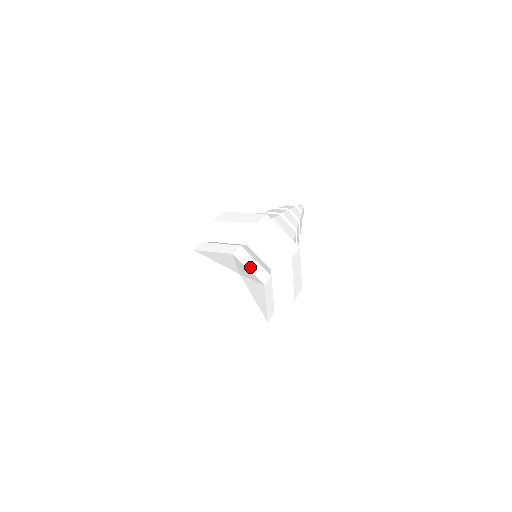
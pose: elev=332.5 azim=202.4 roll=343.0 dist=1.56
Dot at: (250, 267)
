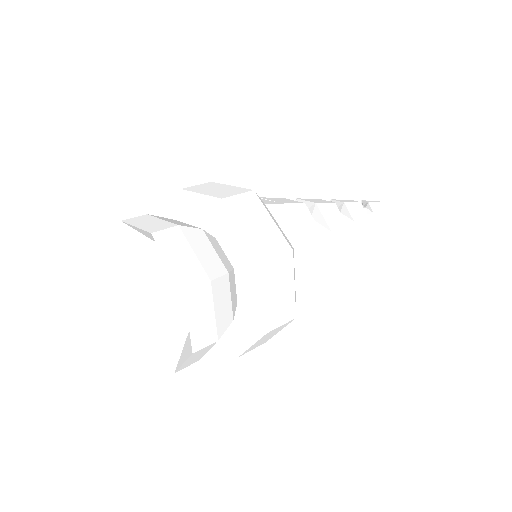
Dot at: (141, 225)
